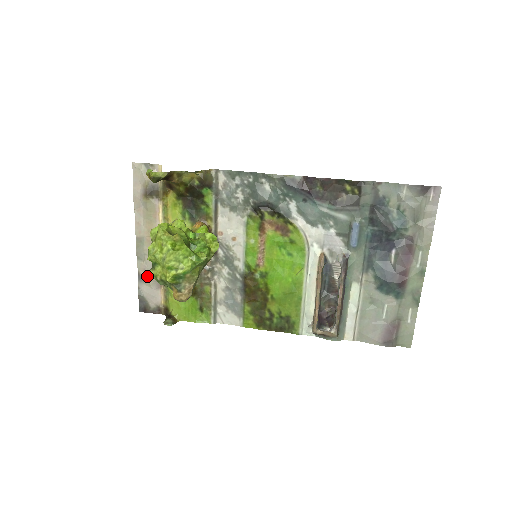
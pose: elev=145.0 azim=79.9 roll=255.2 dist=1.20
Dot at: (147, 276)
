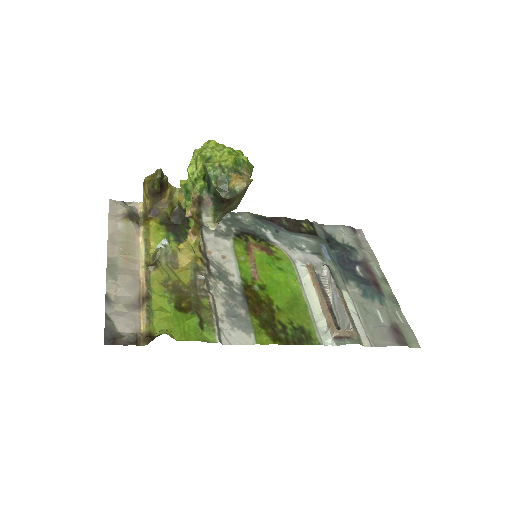
Dot at: (119, 299)
